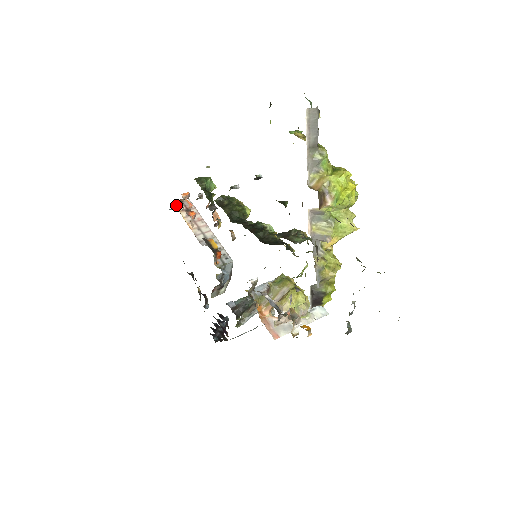
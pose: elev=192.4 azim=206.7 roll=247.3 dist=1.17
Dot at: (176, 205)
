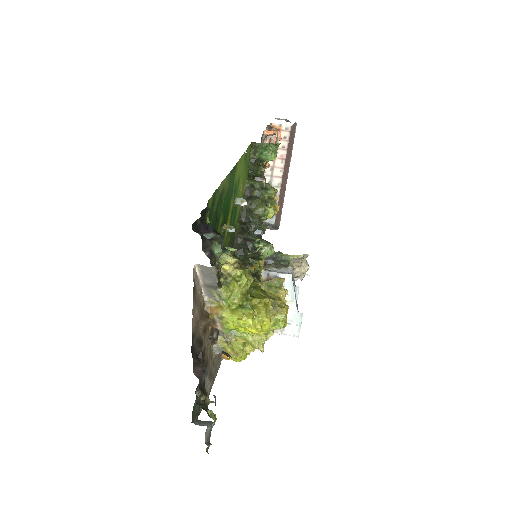
Dot at: occluded
